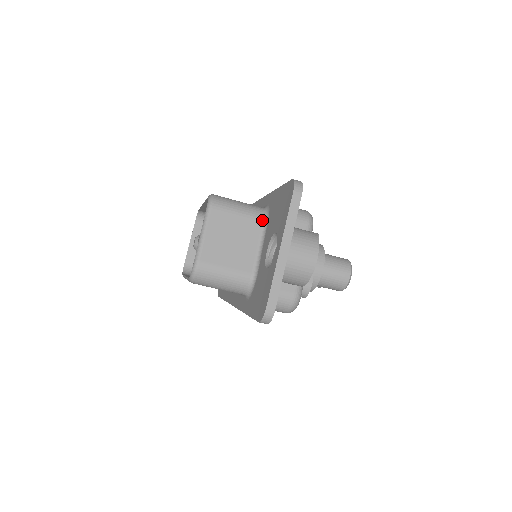
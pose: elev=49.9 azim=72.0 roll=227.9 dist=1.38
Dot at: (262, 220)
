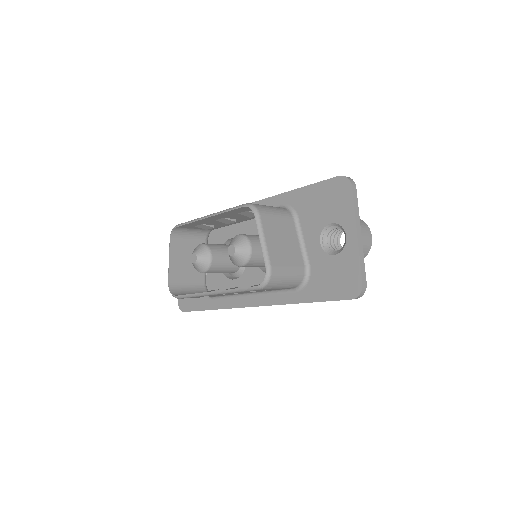
Dot at: (292, 218)
